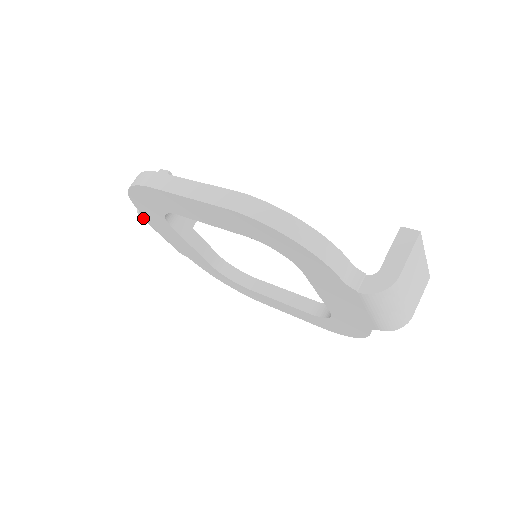
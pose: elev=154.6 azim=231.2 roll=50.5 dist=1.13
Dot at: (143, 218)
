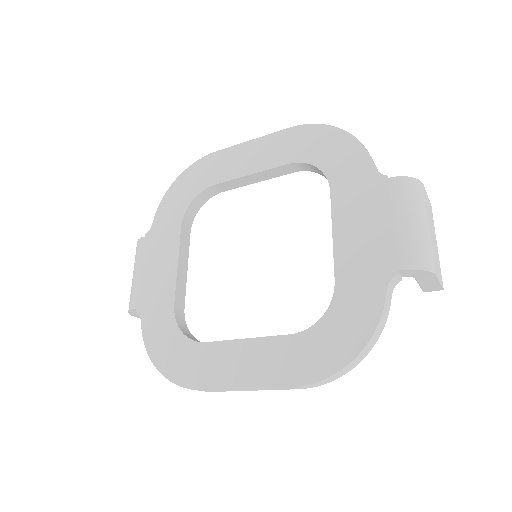
Dot at: (144, 237)
